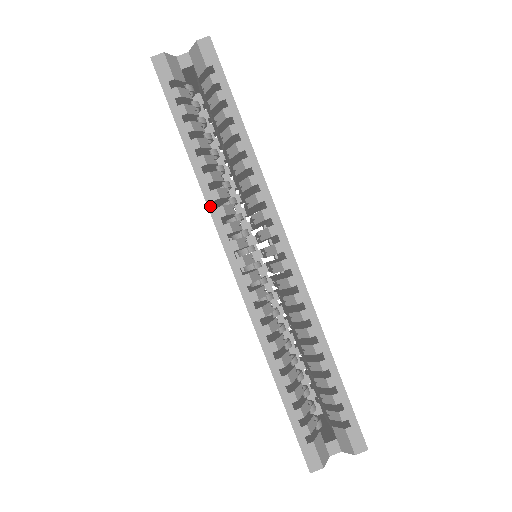
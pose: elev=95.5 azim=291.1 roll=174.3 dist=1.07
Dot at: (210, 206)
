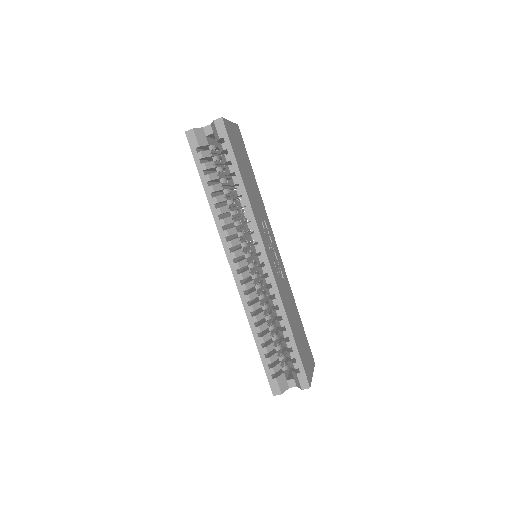
Dot at: (219, 229)
